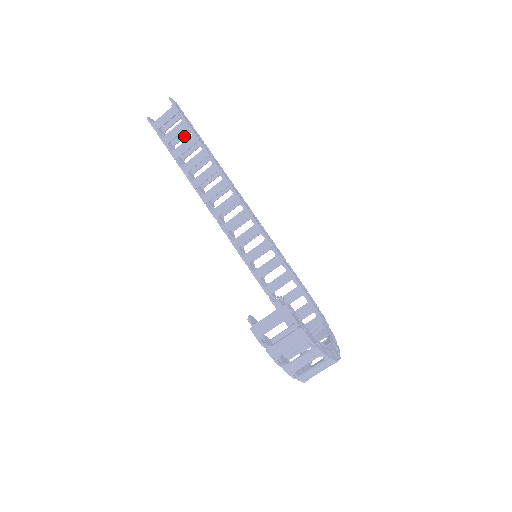
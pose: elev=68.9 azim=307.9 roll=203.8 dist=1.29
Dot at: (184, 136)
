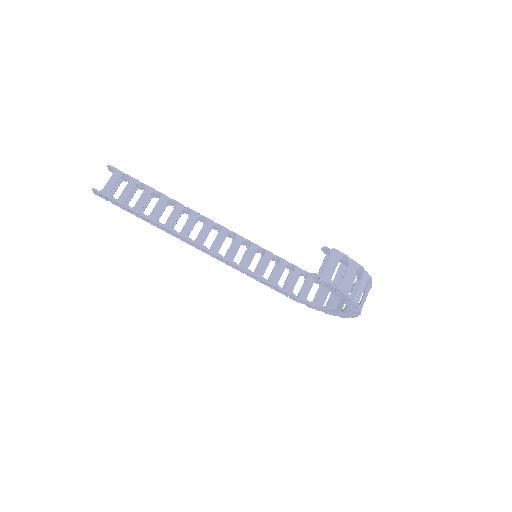
Dot at: (133, 195)
